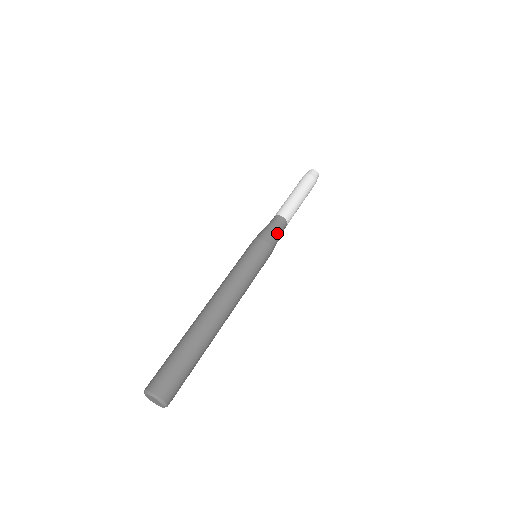
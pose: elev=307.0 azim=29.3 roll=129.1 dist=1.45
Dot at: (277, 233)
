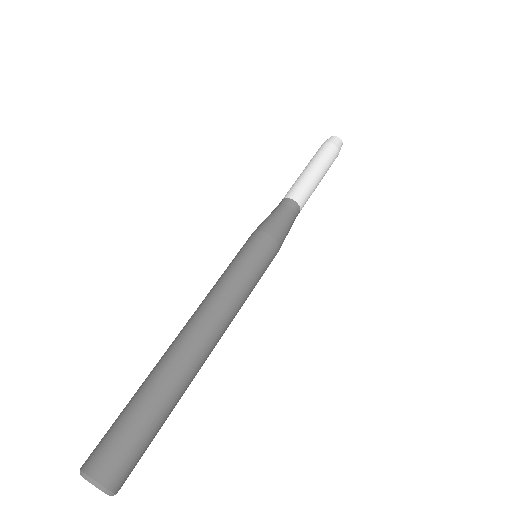
Dot at: (284, 221)
